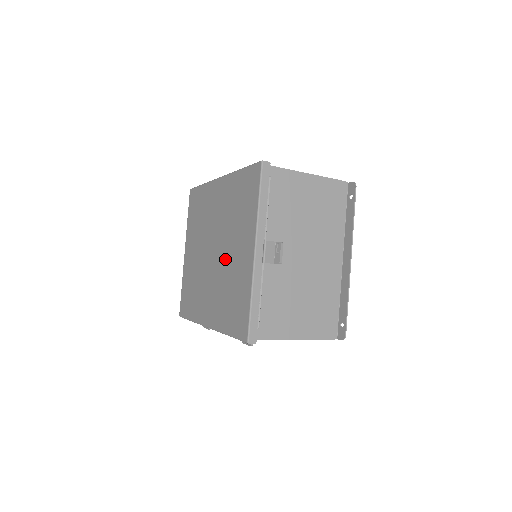
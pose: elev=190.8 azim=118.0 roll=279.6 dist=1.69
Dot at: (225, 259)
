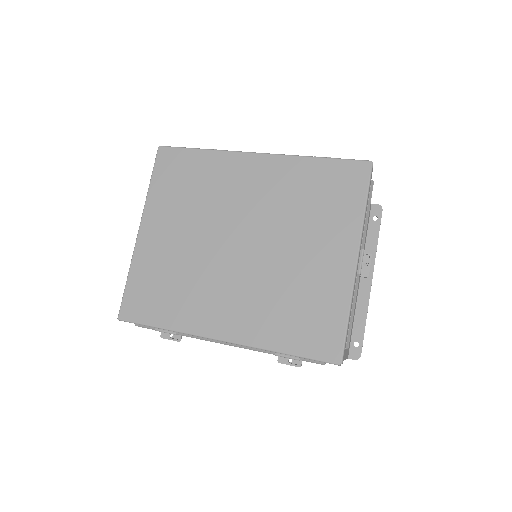
Dot at: (278, 258)
